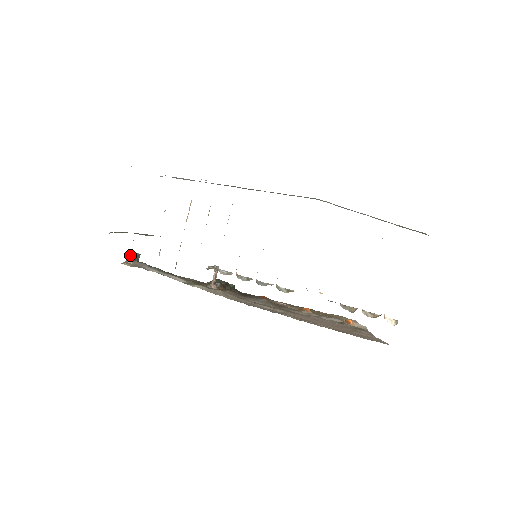
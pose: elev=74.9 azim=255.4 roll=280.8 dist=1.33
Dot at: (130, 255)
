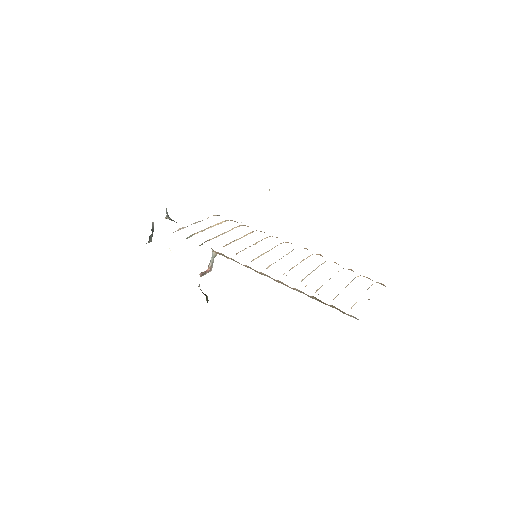
Dot at: (153, 225)
